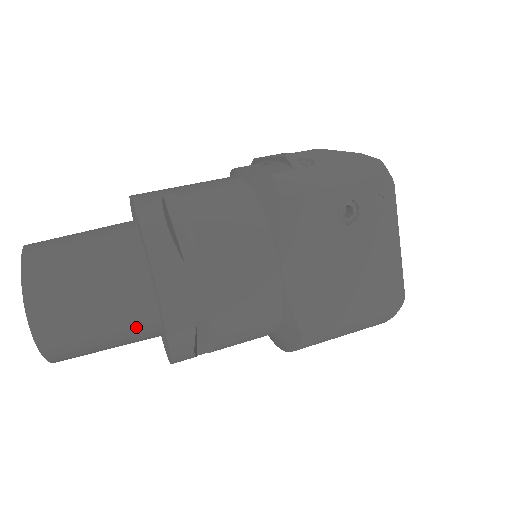
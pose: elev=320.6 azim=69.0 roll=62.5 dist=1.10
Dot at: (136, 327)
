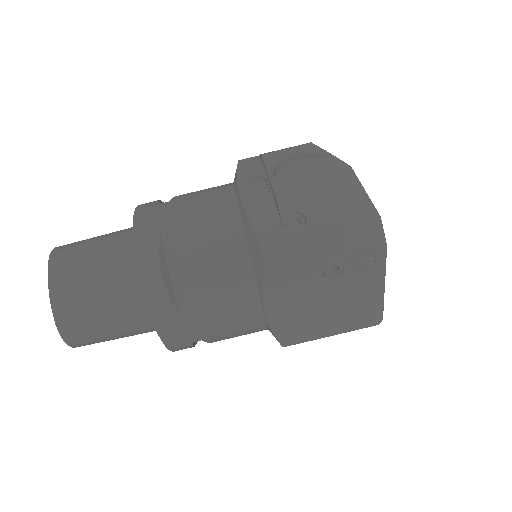
Dot at: (147, 332)
